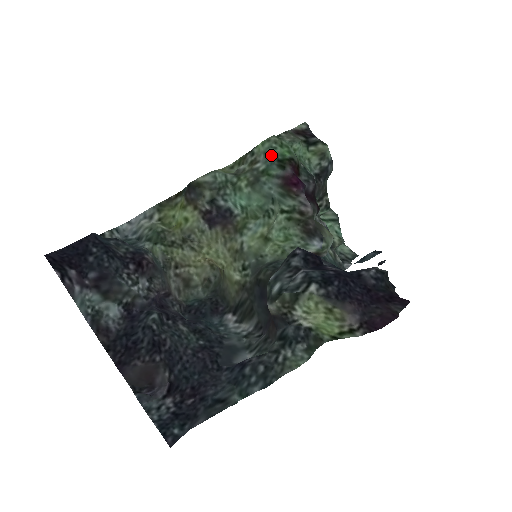
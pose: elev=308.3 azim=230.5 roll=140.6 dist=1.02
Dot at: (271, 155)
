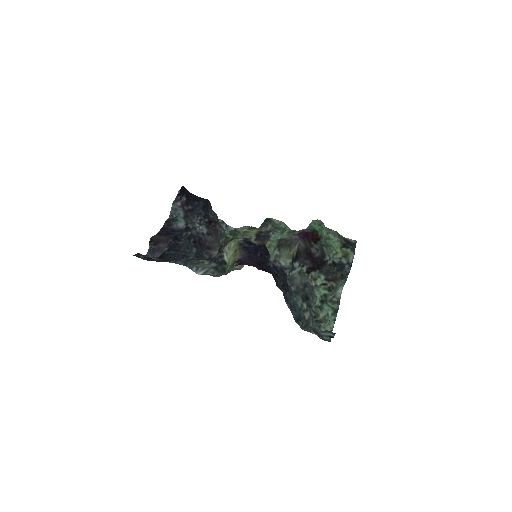
Dot at: (311, 226)
